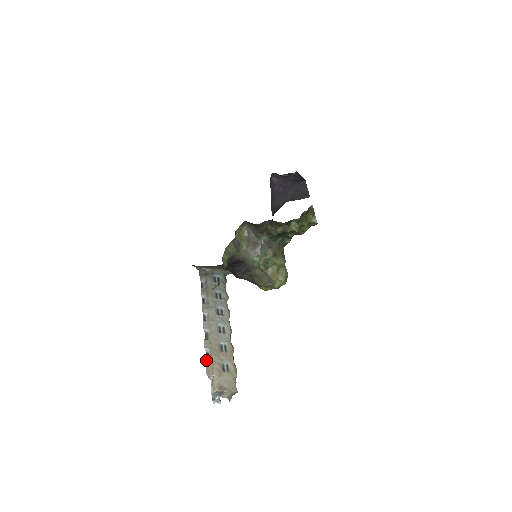
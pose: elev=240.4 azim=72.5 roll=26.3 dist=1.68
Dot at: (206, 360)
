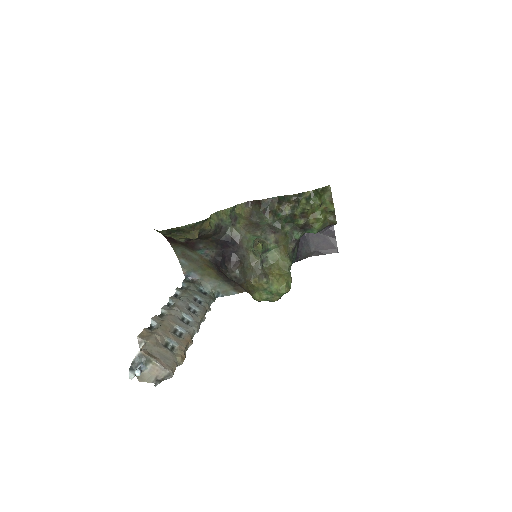
Dot at: (146, 328)
